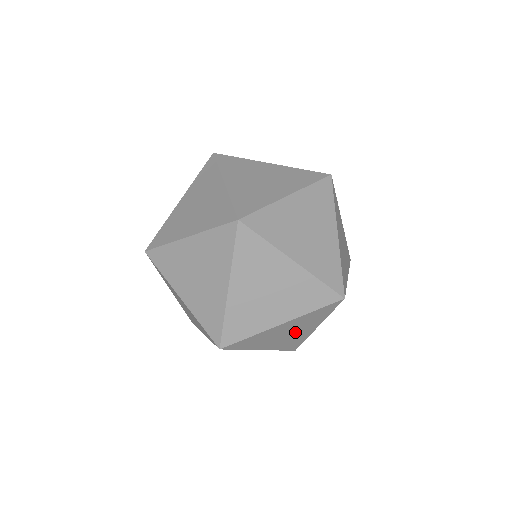
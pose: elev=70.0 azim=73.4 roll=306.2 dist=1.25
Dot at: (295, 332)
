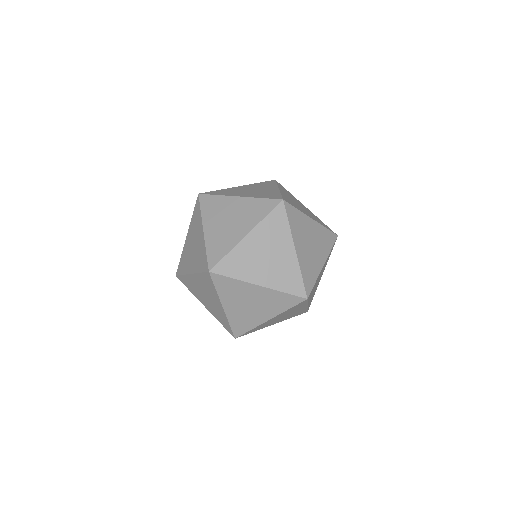
Dot at: occluded
